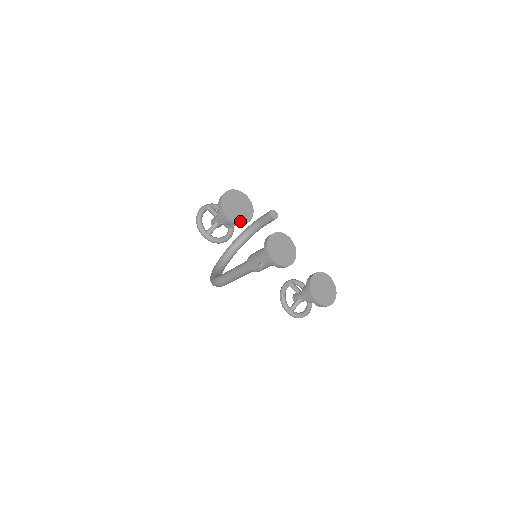
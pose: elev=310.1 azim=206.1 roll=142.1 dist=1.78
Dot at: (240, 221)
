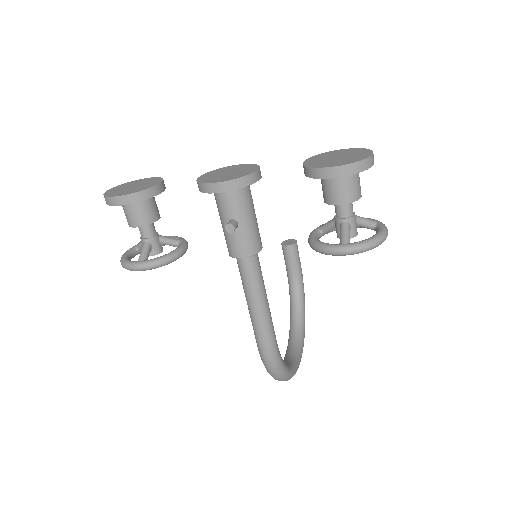
Dot at: (140, 190)
